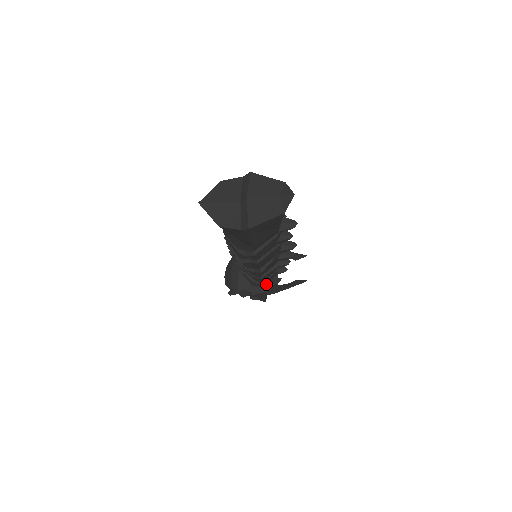
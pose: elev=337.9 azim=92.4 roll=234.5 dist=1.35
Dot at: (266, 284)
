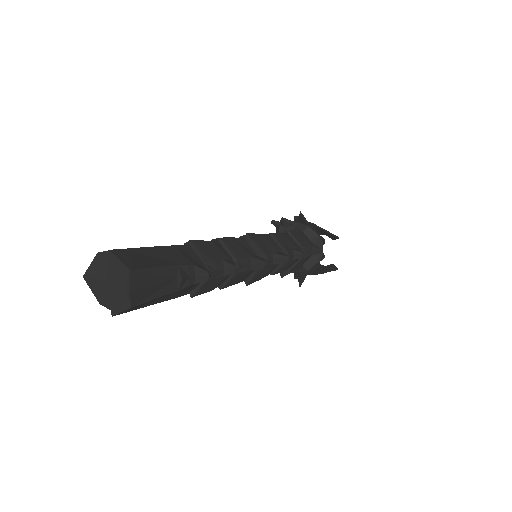
Dot at: (306, 263)
